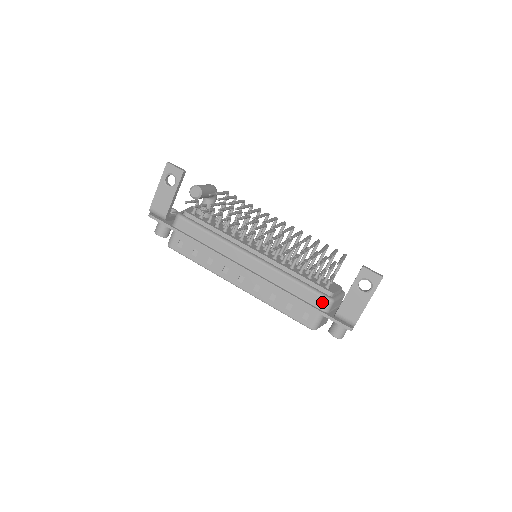
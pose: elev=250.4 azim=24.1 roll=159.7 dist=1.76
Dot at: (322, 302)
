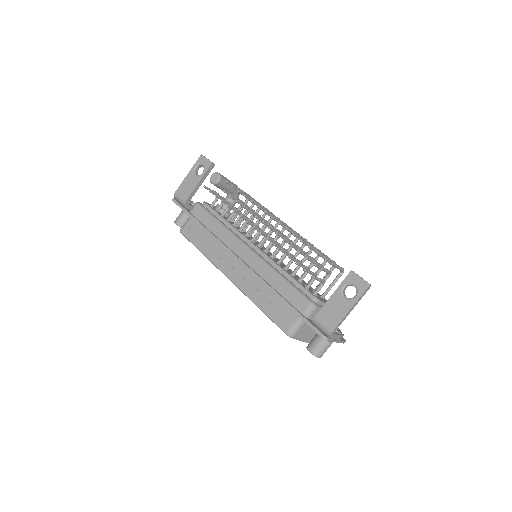
Dot at: (304, 304)
